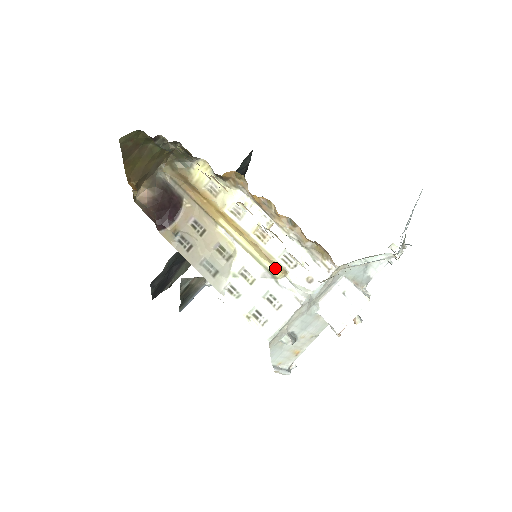
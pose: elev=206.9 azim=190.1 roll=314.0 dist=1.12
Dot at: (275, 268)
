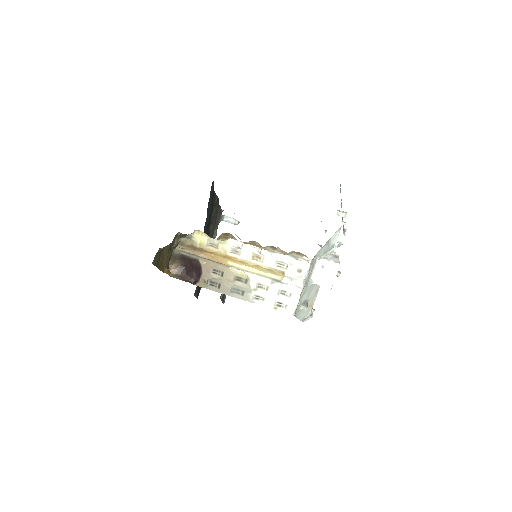
Dot at: (276, 275)
